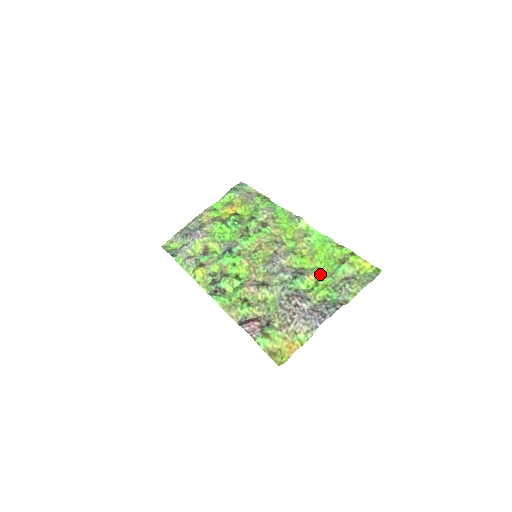
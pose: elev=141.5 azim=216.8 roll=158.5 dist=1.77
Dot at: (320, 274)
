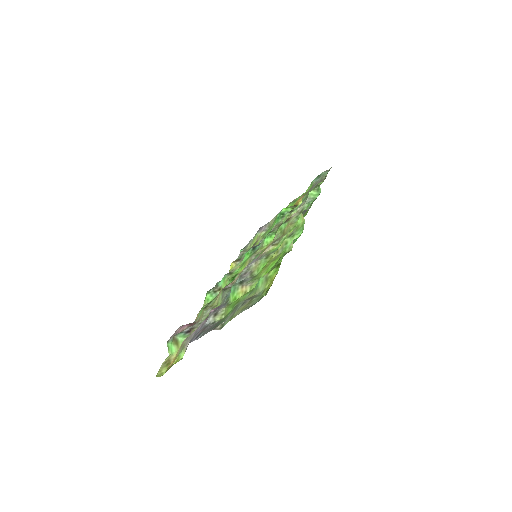
Dot at: (253, 287)
